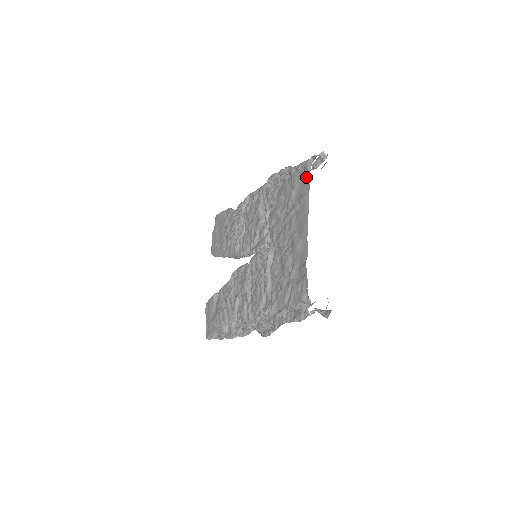
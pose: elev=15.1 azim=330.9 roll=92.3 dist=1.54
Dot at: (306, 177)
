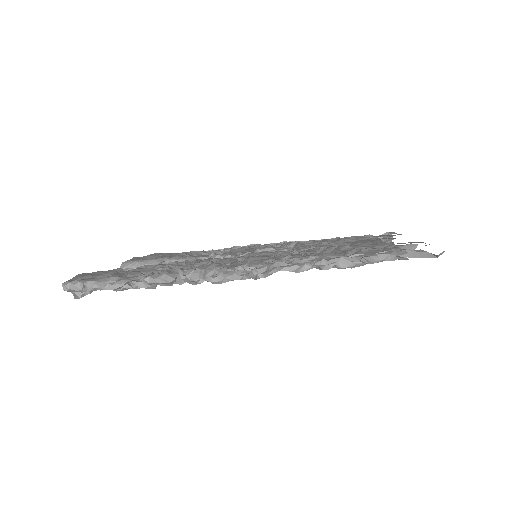
Dot at: occluded
